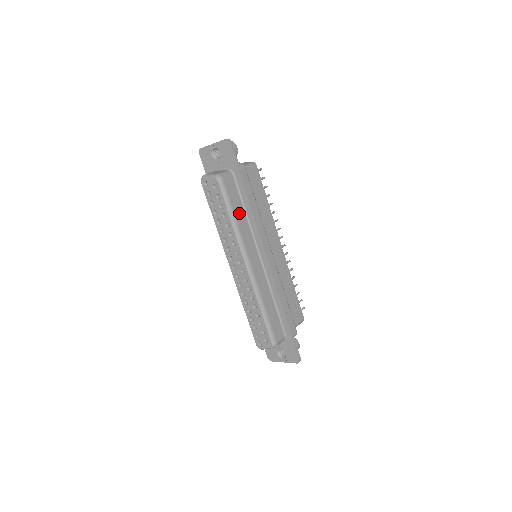
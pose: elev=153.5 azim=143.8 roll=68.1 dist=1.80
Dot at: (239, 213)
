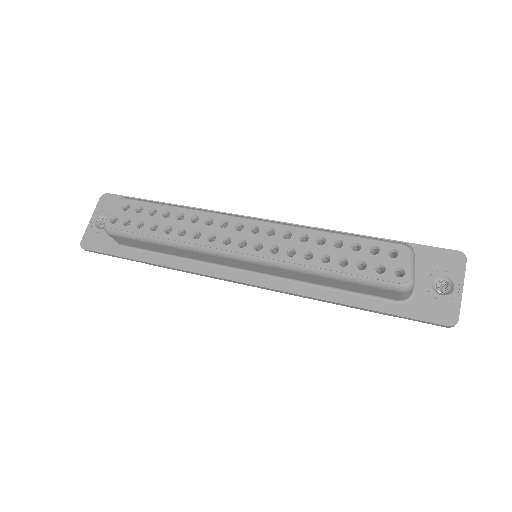
Dot at: occluded
